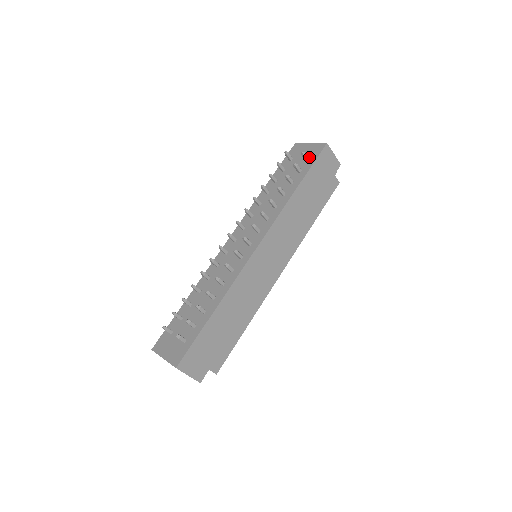
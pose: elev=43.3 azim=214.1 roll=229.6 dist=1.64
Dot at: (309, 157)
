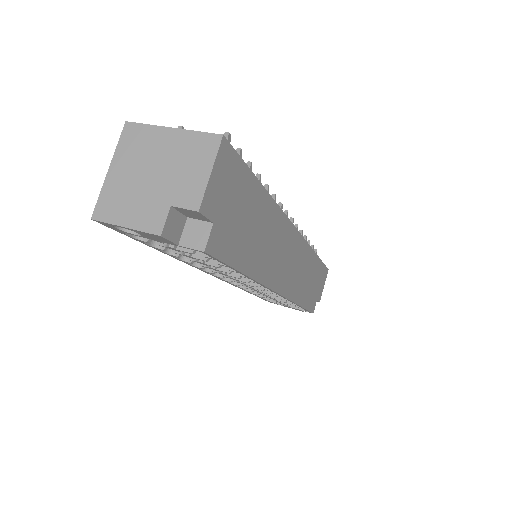
Dot at: occluded
